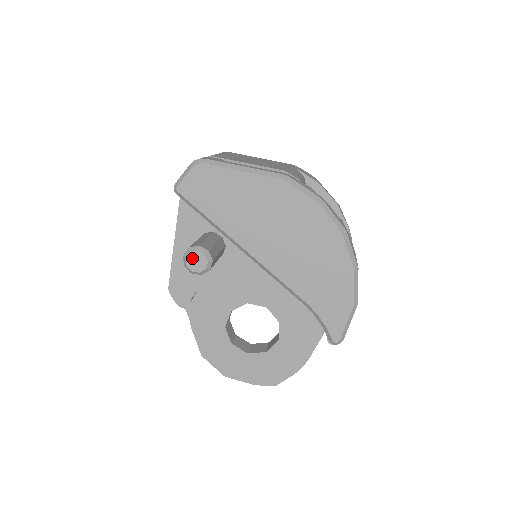
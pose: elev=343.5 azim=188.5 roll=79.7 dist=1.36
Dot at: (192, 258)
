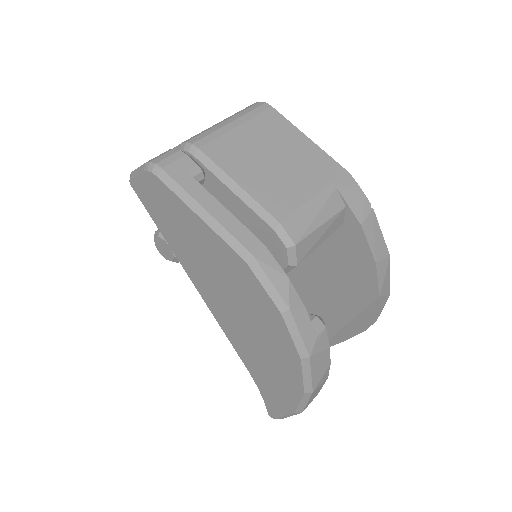
Dot at: (160, 243)
